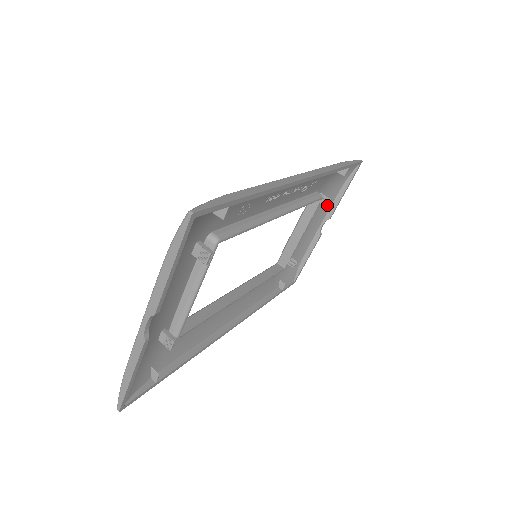
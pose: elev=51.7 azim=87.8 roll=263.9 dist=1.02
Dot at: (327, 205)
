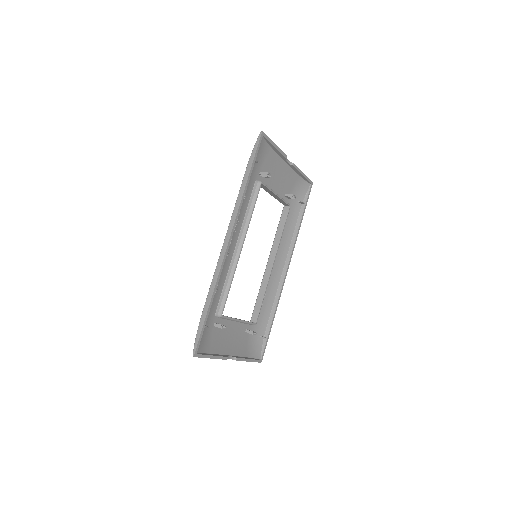
Dot at: (270, 176)
